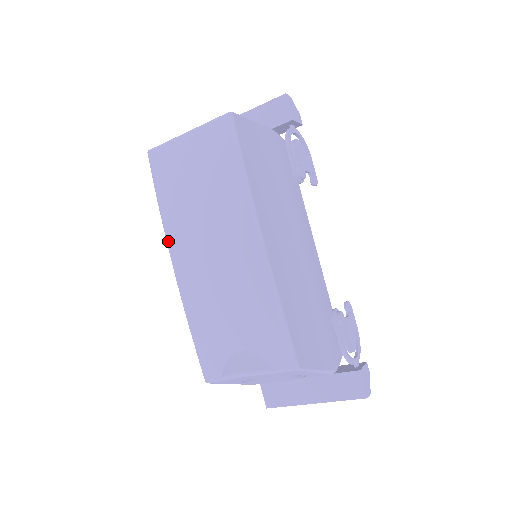
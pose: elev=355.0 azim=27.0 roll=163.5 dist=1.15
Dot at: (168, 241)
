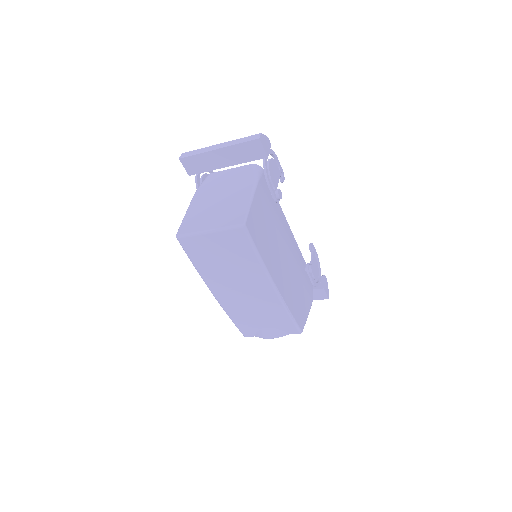
Dot at: (207, 285)
